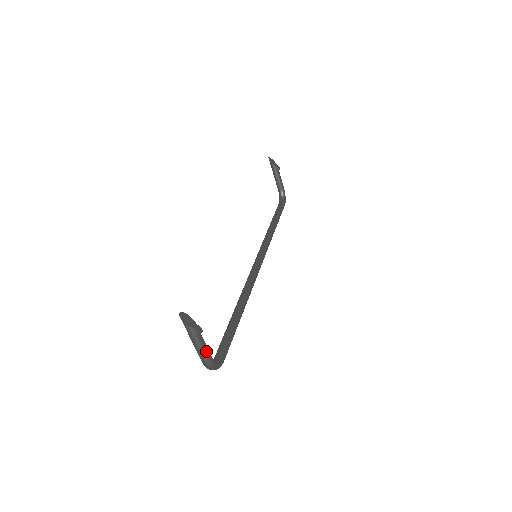
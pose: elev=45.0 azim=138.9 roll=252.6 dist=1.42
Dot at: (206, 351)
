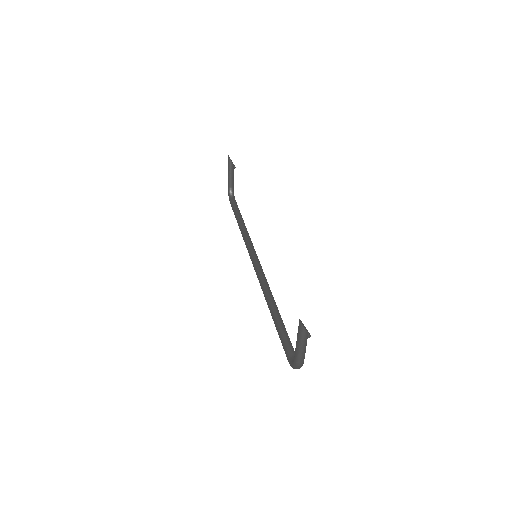
Dot at: occluded
